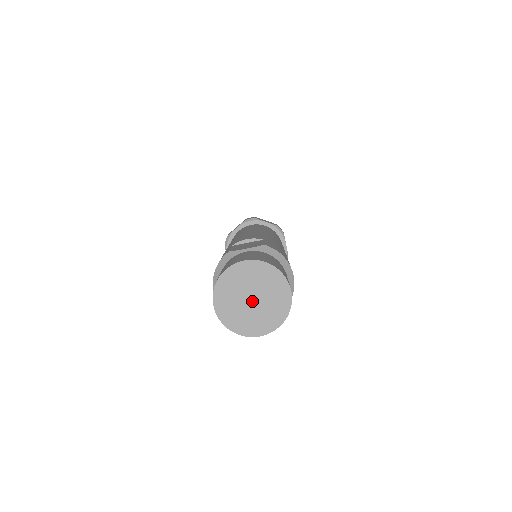
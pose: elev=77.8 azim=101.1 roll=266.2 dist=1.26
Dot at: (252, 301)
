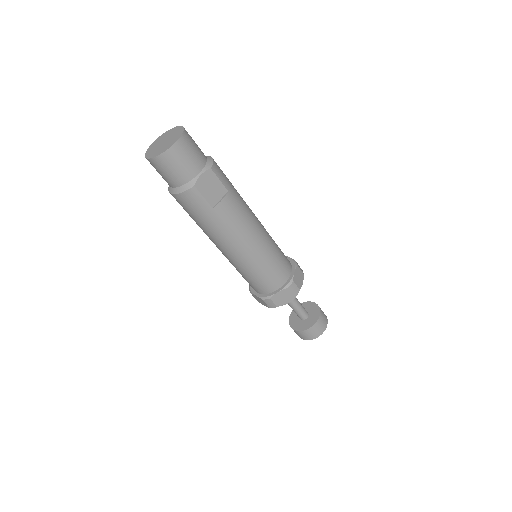
Dot at: (164, 142)
